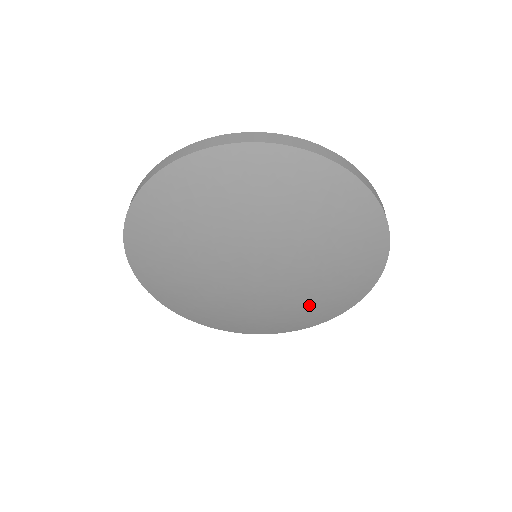
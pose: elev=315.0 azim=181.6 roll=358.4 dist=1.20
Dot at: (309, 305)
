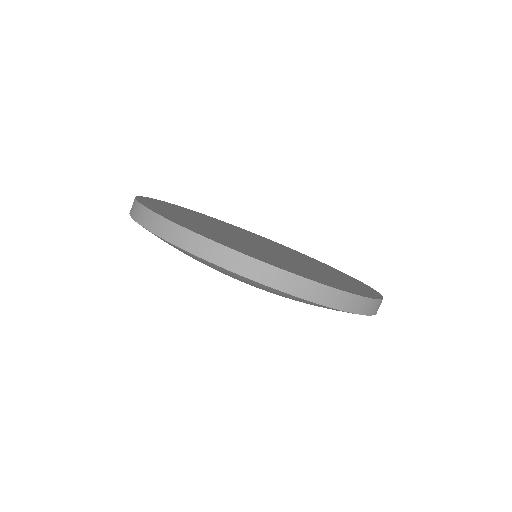
Dot at: occluded
